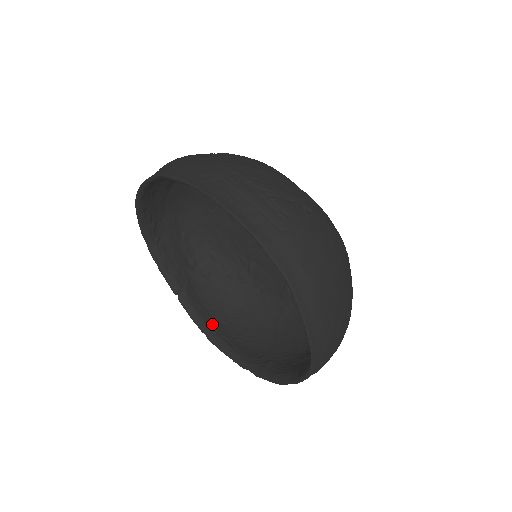
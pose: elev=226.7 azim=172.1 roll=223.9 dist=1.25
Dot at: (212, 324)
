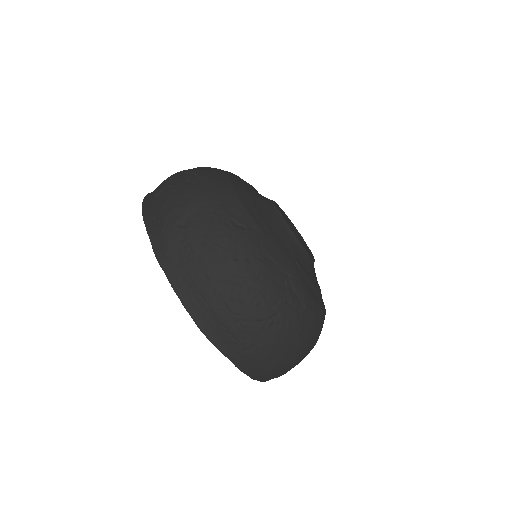
Dot at: occluded
